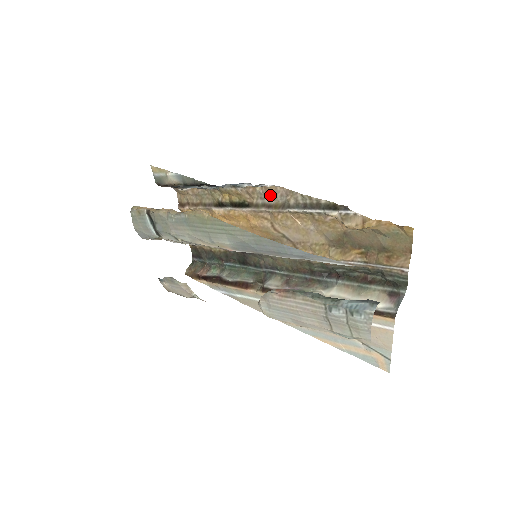
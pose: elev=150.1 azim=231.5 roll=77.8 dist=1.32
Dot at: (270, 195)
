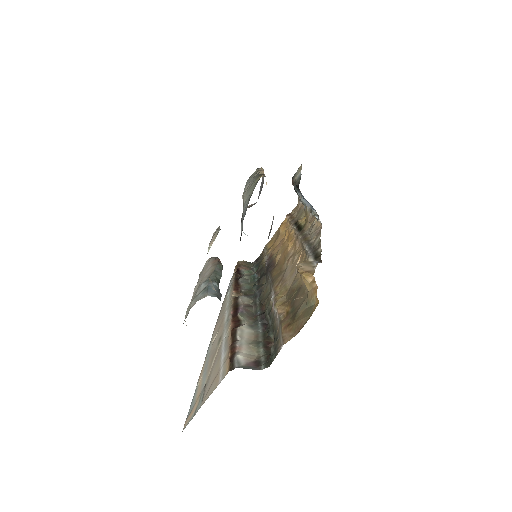
Dot at: (313, 229)
